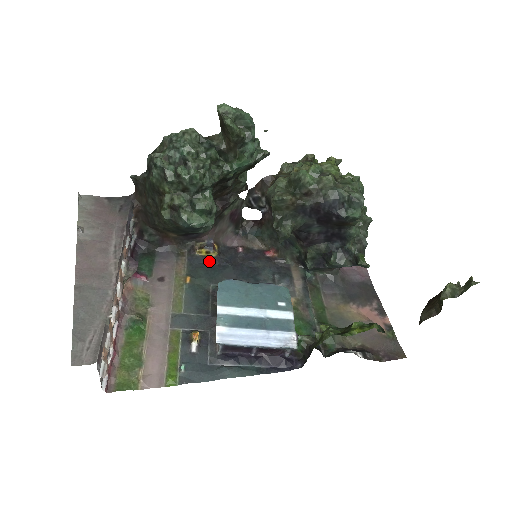
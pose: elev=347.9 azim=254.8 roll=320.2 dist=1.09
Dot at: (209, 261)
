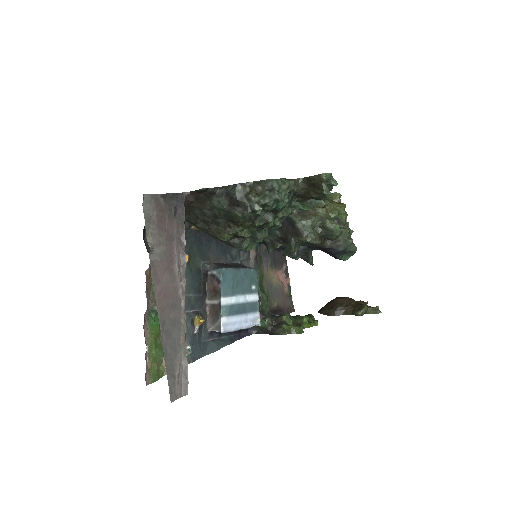
Dot at: (199, 235)
